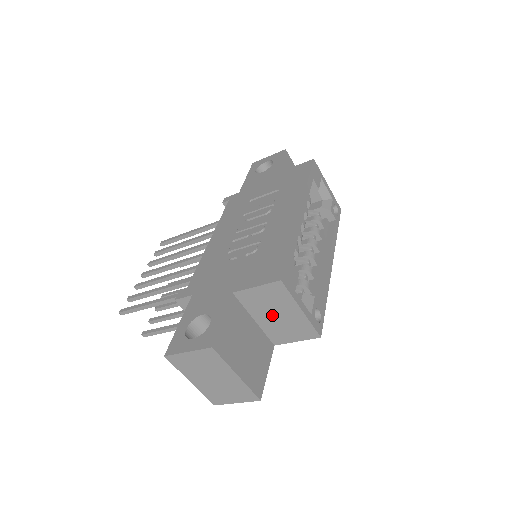
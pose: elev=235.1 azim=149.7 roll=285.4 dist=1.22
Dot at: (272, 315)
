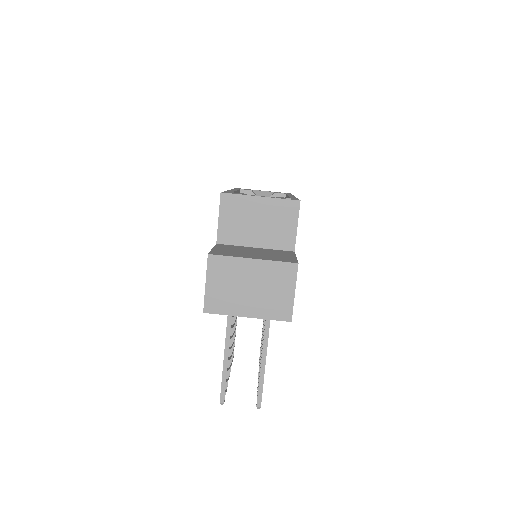
Dot at: (256, 227)
